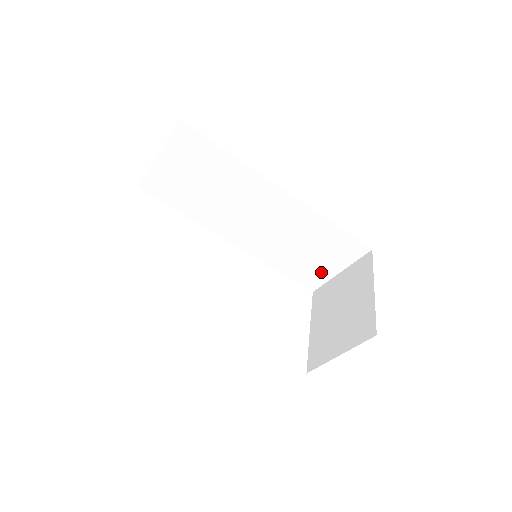
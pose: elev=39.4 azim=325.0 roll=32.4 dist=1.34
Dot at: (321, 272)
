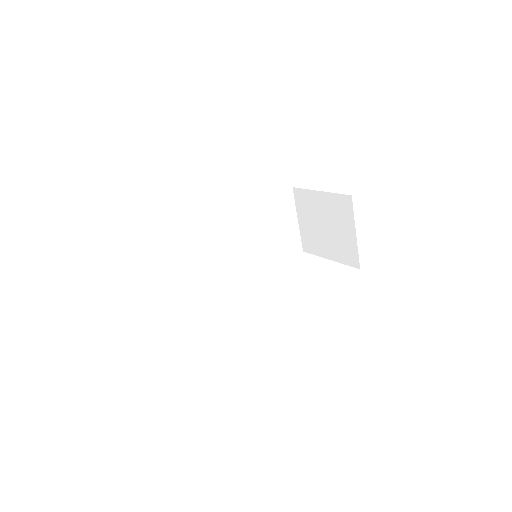
Dot at: (291, 234)
